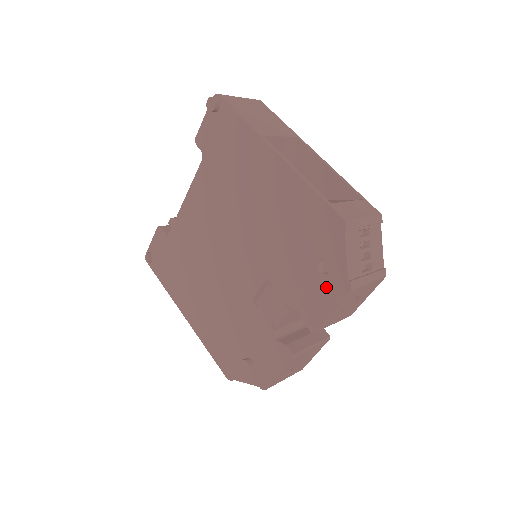
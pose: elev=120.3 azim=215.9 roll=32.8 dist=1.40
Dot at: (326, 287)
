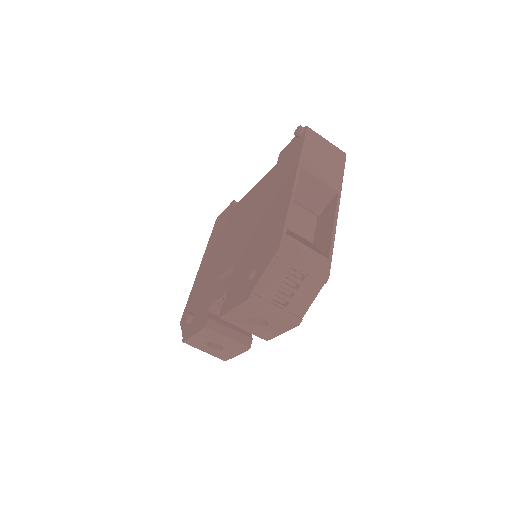
Dot at: (243, 289)
